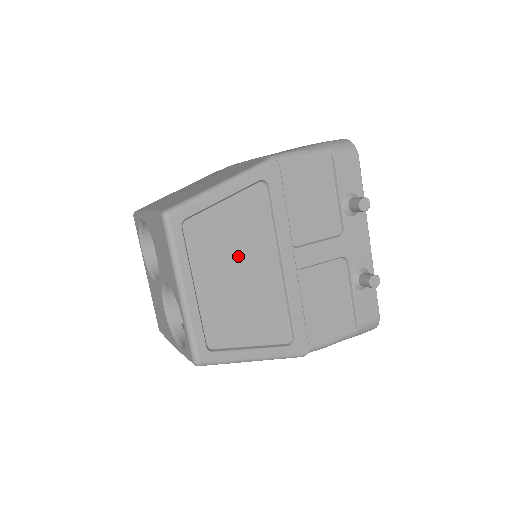
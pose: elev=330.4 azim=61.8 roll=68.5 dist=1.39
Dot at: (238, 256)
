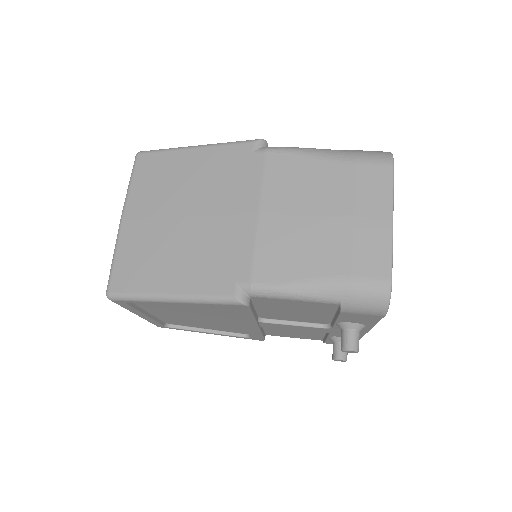
Dot at: (194, 314)
